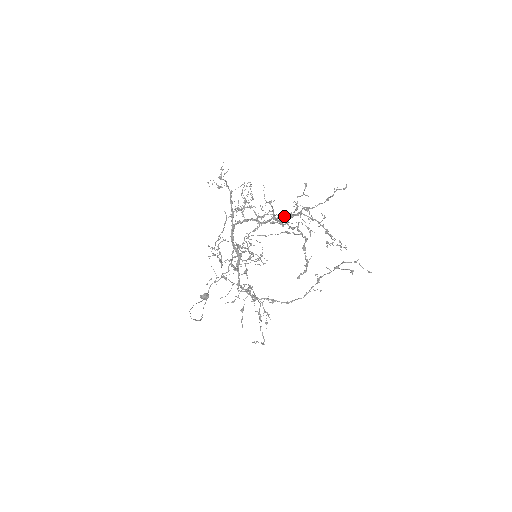
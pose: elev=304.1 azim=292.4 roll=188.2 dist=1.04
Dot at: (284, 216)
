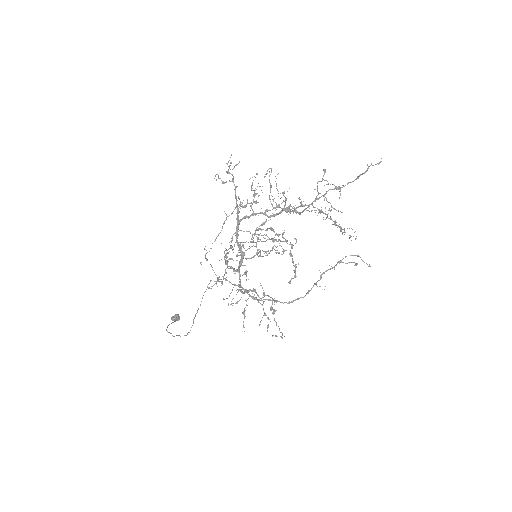
Dot at: (296, 207)
